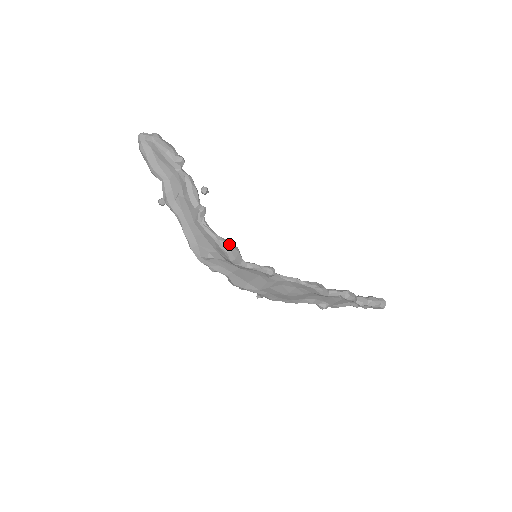
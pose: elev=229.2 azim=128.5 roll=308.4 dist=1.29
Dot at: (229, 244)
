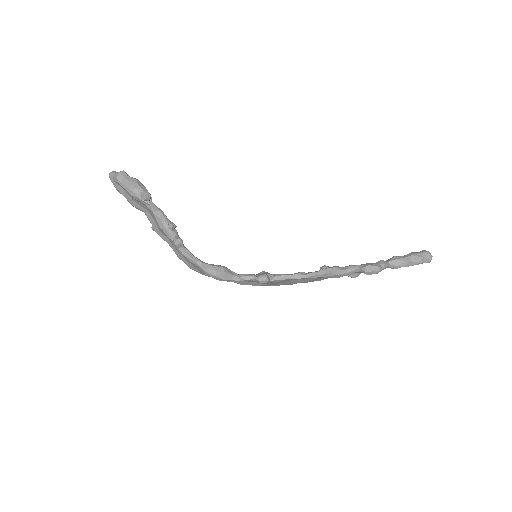
Dot at: (211, 269)
